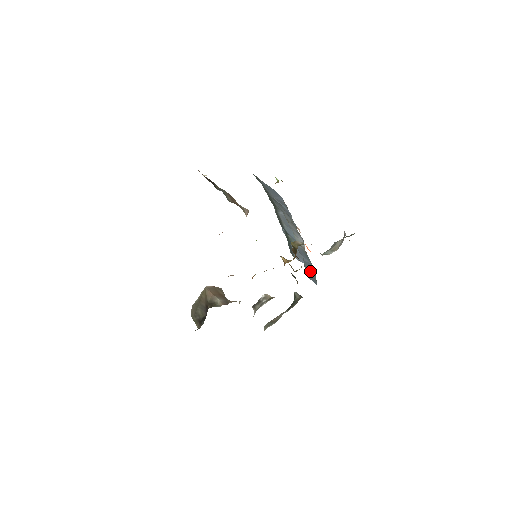
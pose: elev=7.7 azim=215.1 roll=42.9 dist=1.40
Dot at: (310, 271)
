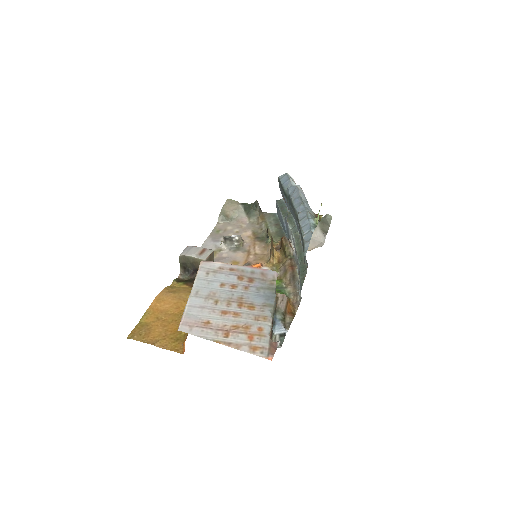
Dot at: (281, 219)
